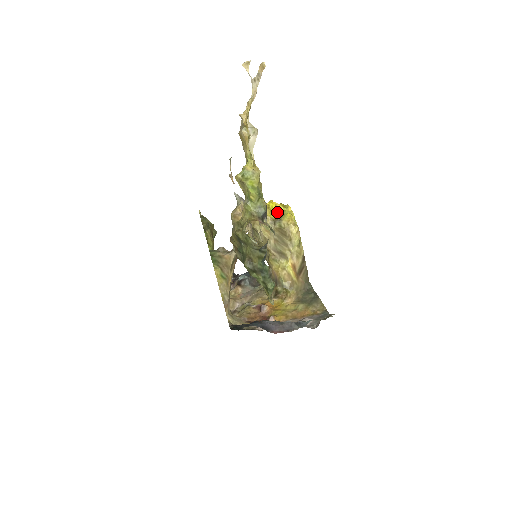
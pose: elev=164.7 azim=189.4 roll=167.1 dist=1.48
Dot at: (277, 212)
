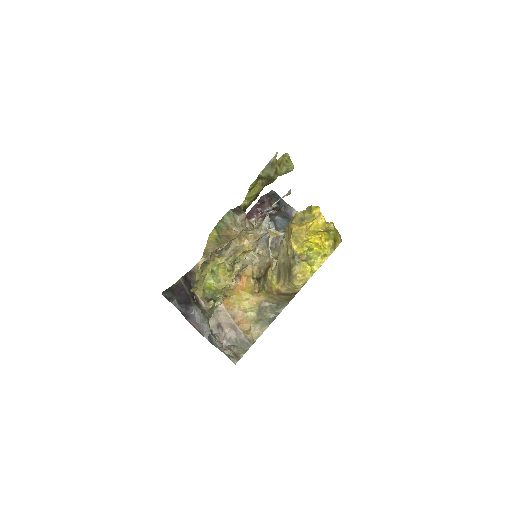
Dot at: (313, 248)
